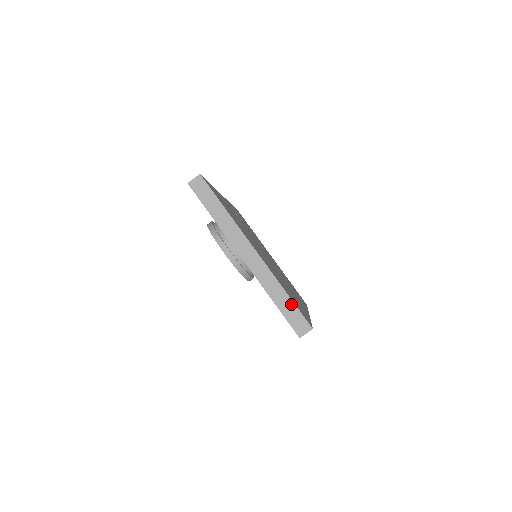
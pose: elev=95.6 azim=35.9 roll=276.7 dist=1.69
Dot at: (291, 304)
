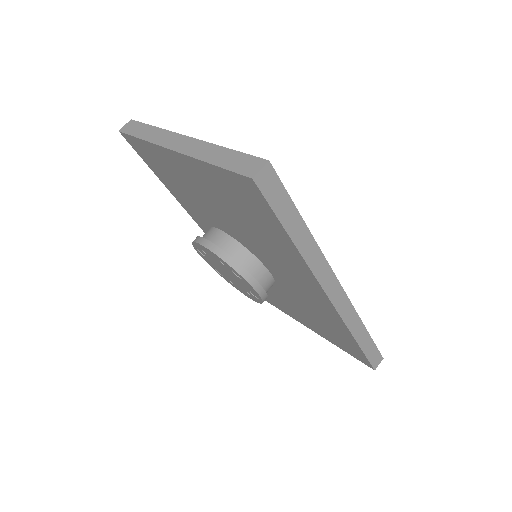
Dot at: (234, 154)
